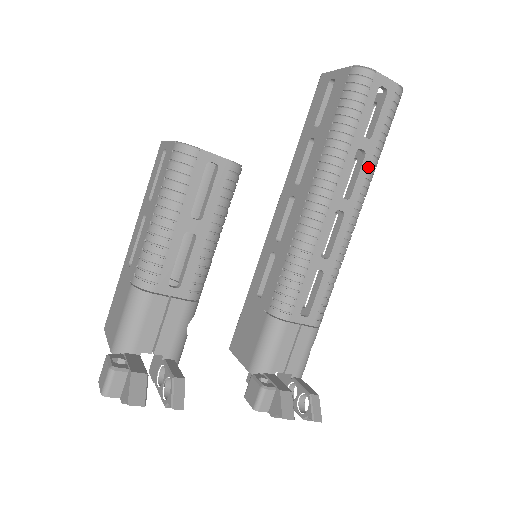
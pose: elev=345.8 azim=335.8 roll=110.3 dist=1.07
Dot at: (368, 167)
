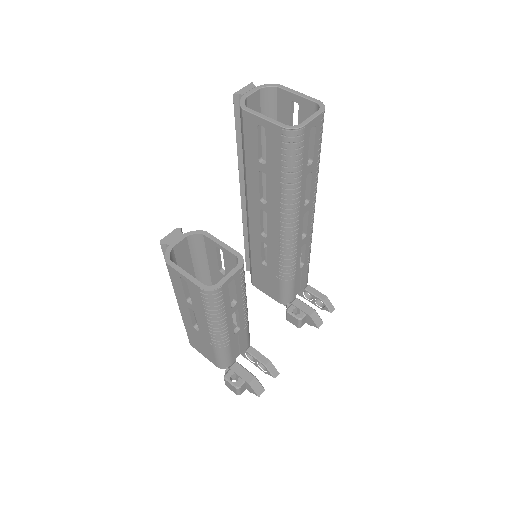
Dot at: (315, 176)
